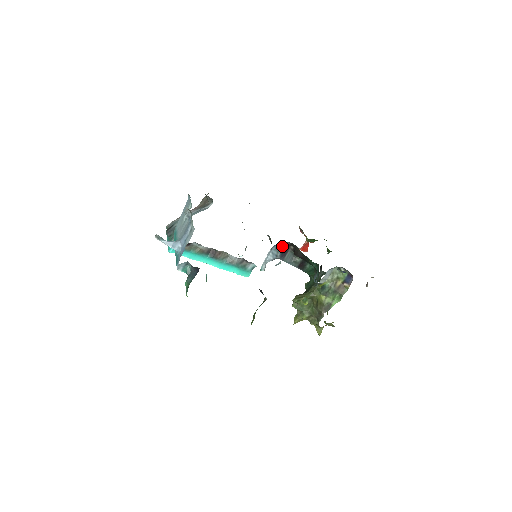
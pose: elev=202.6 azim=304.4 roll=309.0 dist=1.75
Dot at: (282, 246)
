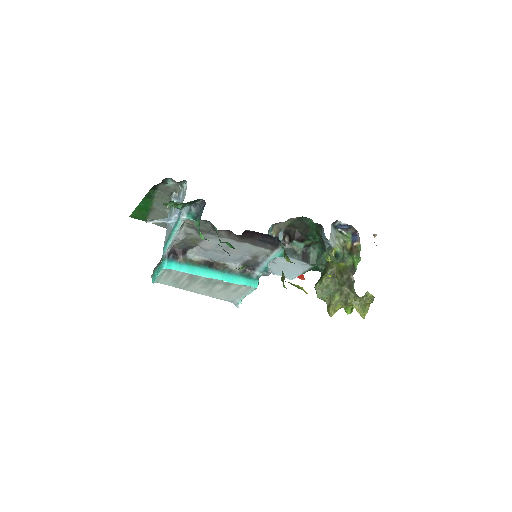
Dot at: occluded
